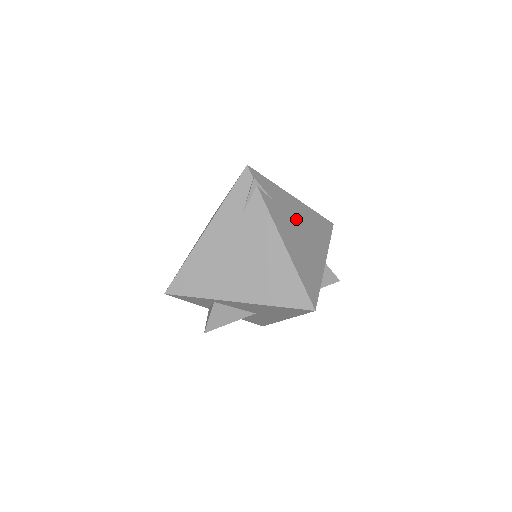
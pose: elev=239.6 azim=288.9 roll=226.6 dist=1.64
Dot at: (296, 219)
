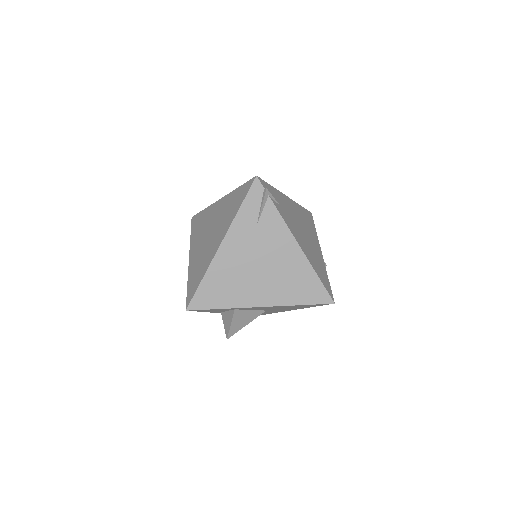
Dot at: (296, 219)
